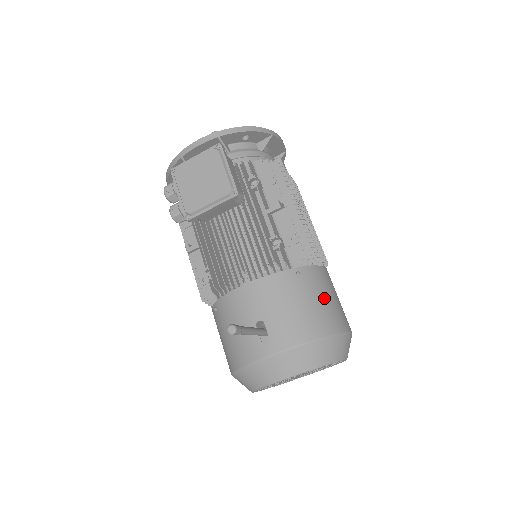
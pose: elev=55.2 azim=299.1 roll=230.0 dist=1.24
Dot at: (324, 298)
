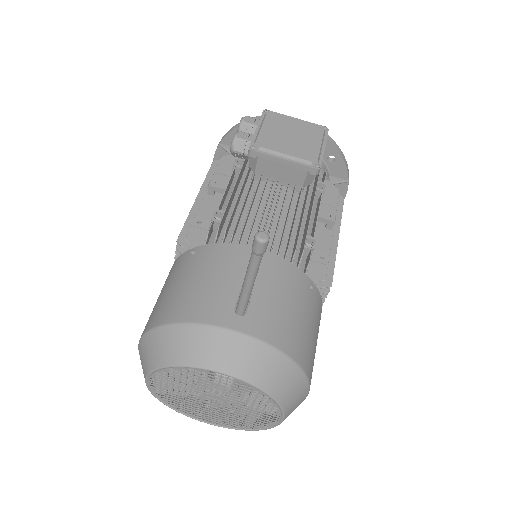
Dot at: (315, 333)
